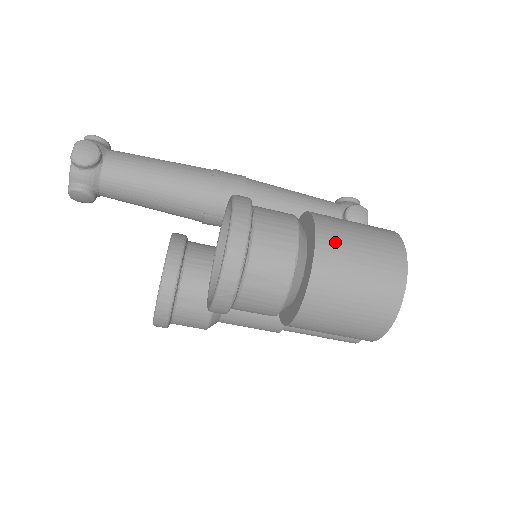
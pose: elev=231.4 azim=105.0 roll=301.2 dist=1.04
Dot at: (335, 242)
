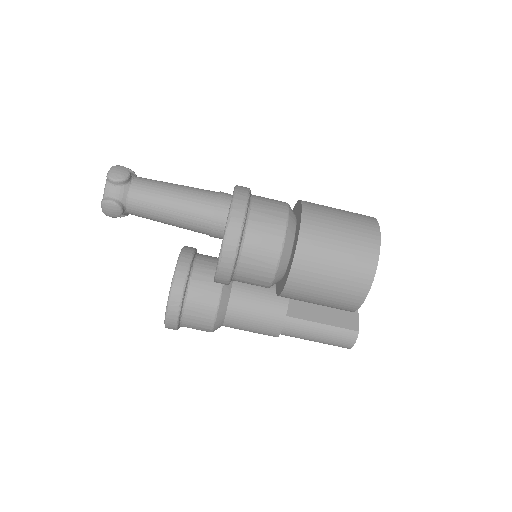
Dot at: (318, 212)
